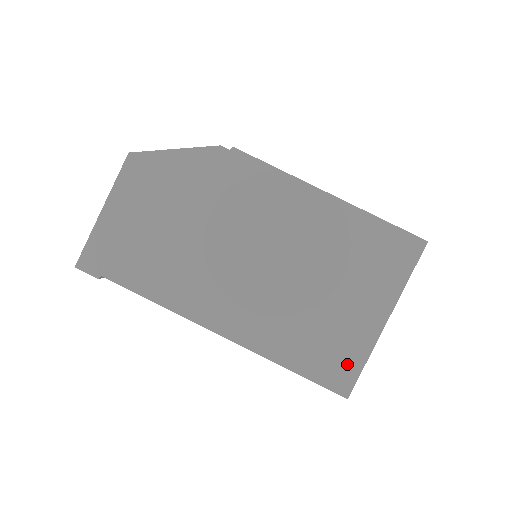
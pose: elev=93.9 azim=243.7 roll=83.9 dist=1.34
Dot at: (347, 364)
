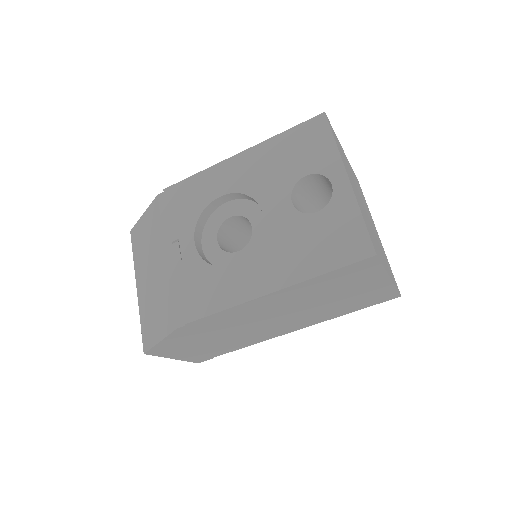
Dot at: (385, 295)
